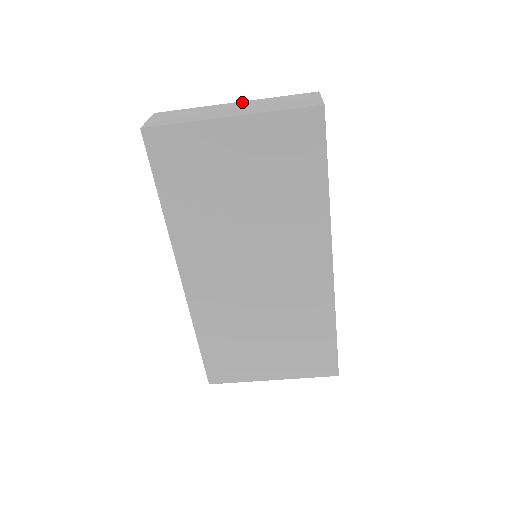
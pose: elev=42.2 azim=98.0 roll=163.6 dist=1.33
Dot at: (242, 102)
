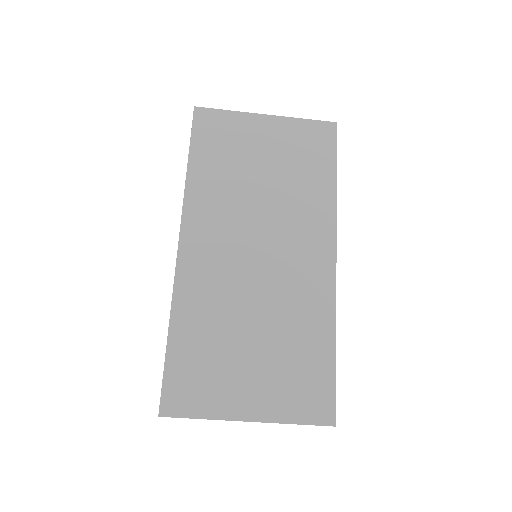
Dot at: occluded
